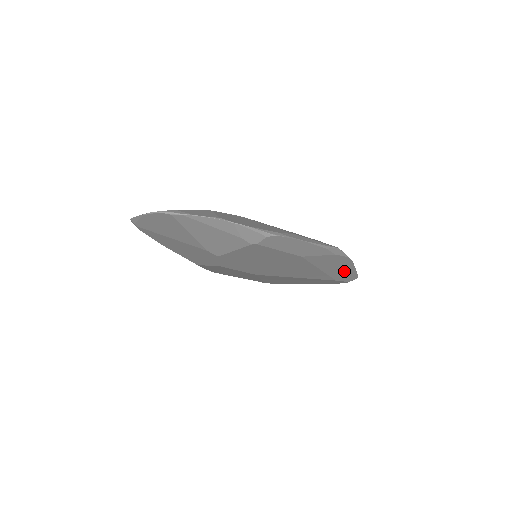
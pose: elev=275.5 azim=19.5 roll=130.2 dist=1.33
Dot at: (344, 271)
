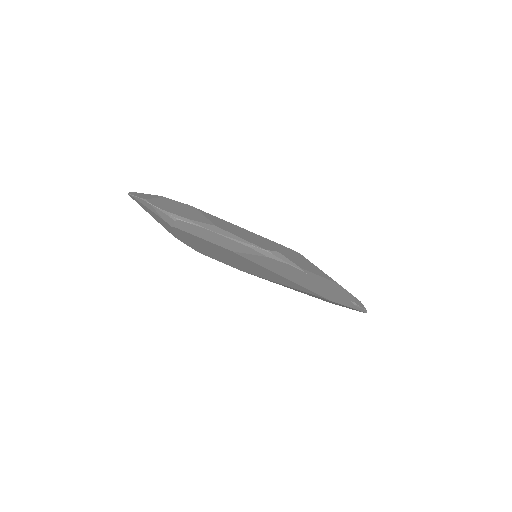
Dot at: (318, 287)
